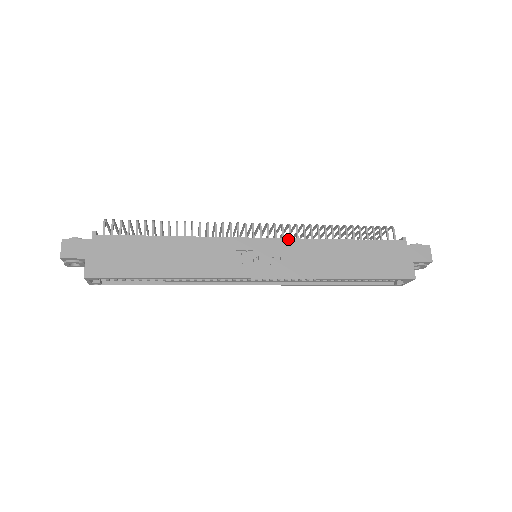
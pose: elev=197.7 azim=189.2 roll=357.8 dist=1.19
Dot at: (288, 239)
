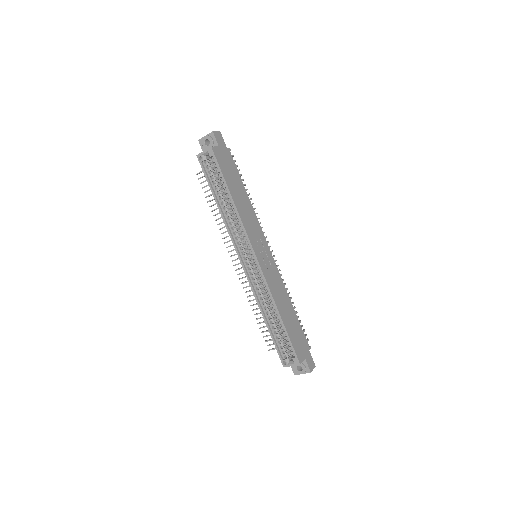
Dot at: occluded
